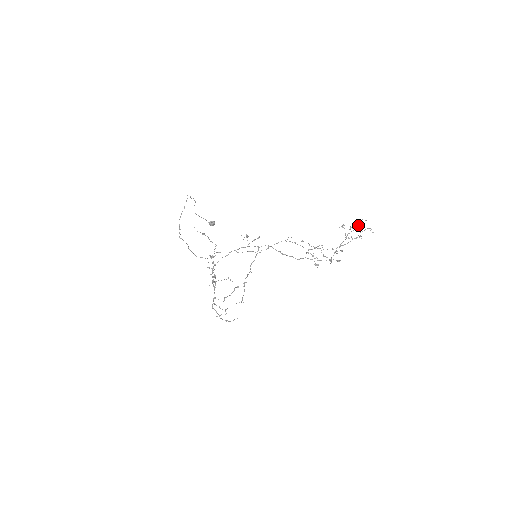
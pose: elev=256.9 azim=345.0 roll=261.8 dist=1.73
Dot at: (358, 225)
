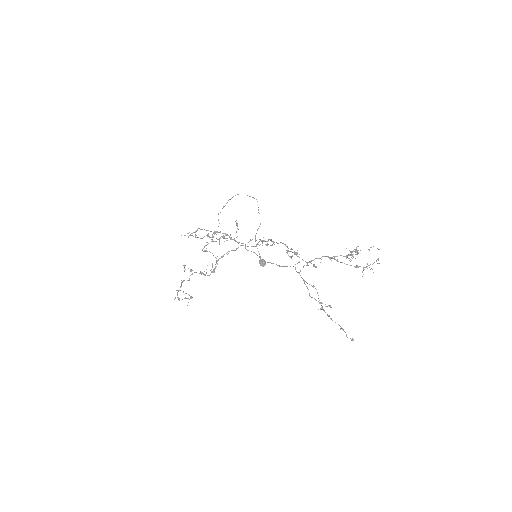
Dot at: occluded
